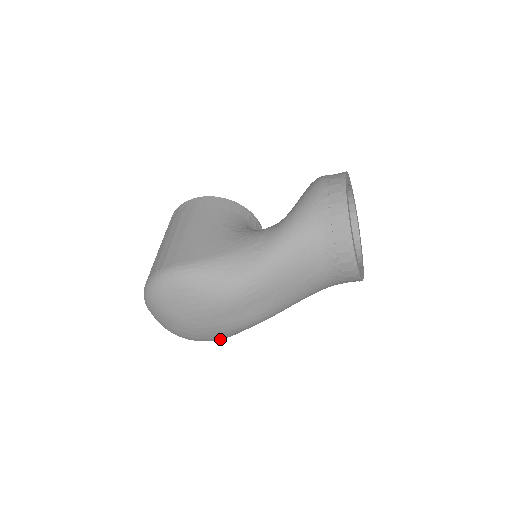
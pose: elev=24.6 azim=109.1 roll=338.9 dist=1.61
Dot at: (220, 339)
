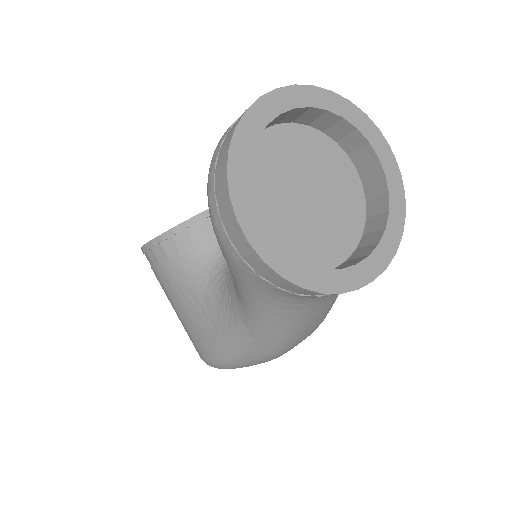
Dot at: occluded
